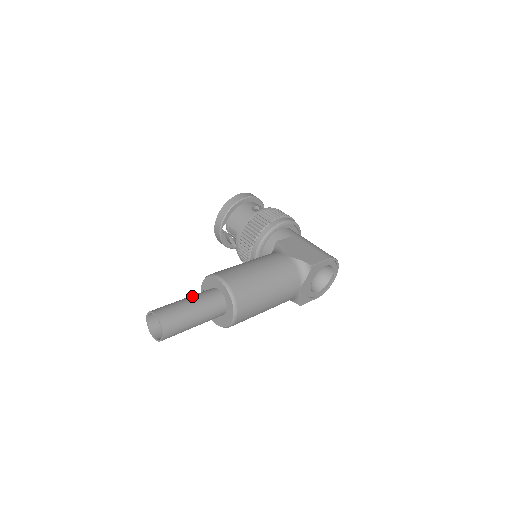
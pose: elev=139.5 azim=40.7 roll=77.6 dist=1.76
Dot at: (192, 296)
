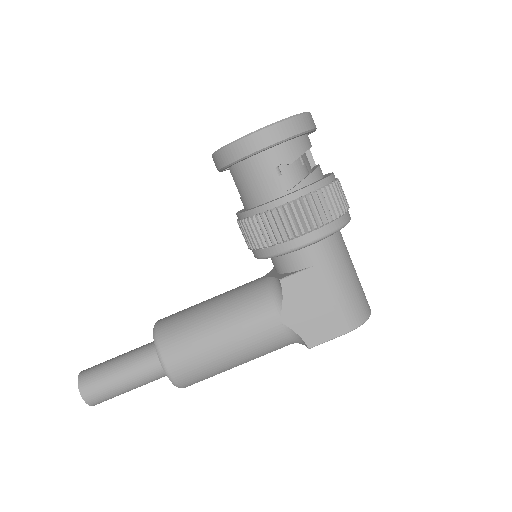
Dot at: (131, 367)
